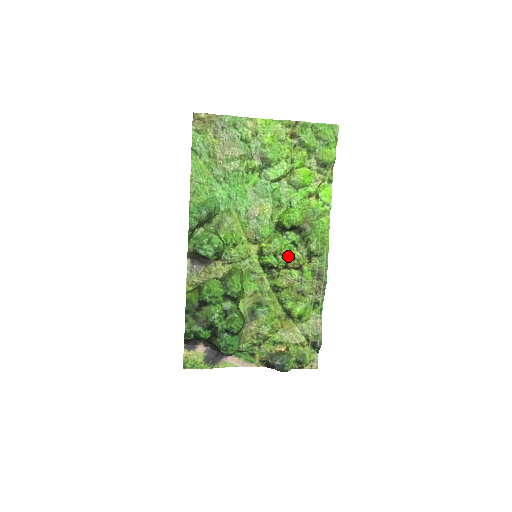
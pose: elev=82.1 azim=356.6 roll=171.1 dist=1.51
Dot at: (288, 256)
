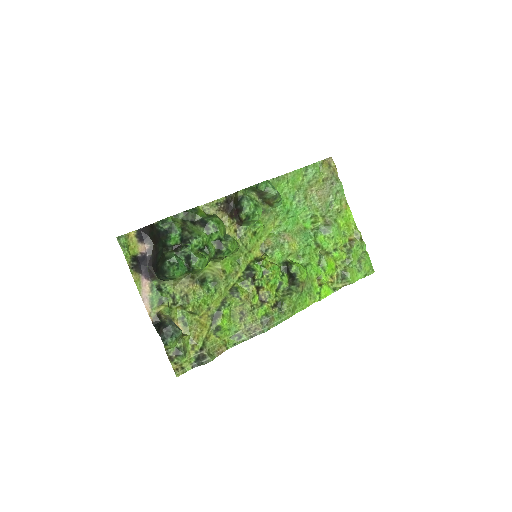
Dot at: (269, 285)
